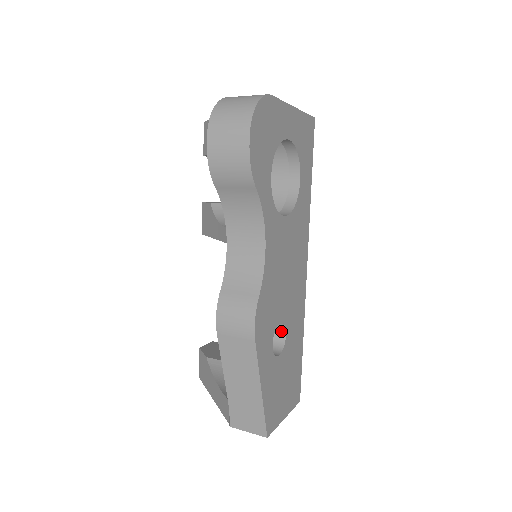
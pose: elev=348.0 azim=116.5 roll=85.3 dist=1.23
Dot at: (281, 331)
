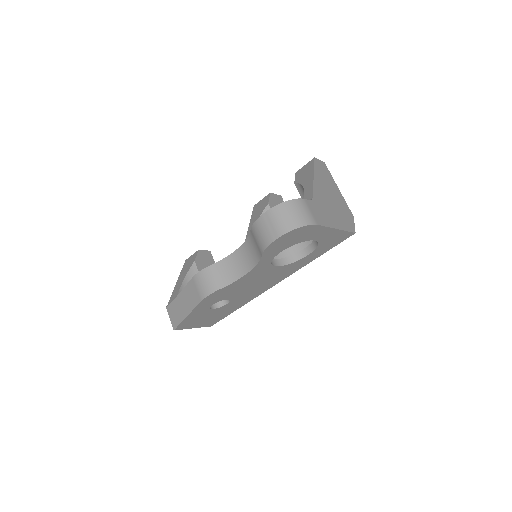
Dot at: (227, 300)
